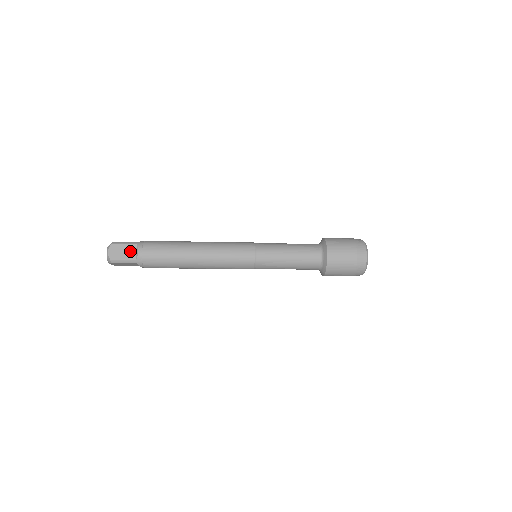
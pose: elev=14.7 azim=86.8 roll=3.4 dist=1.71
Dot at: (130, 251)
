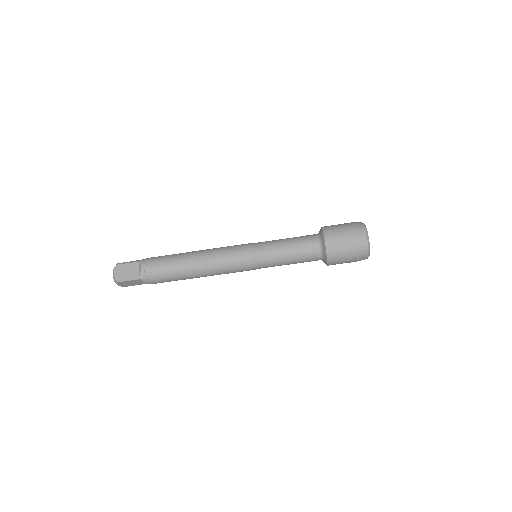
Dot at: (134, 268)
